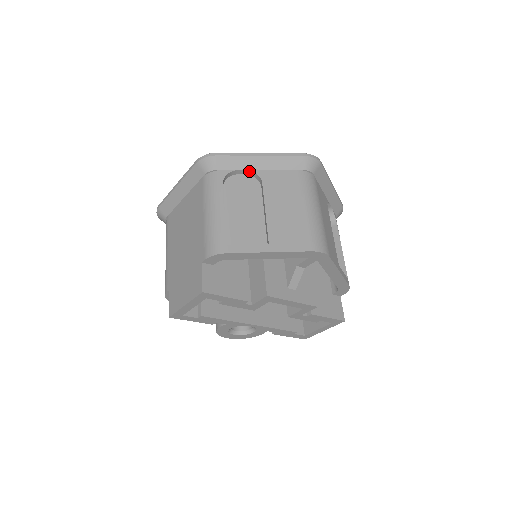
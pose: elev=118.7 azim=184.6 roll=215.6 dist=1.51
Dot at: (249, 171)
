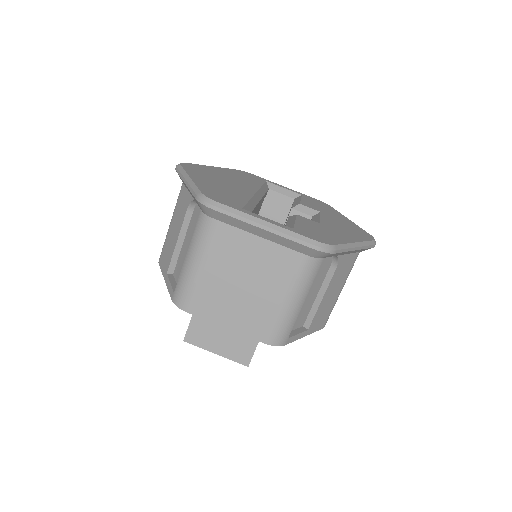
Dot at: (336, 256)
